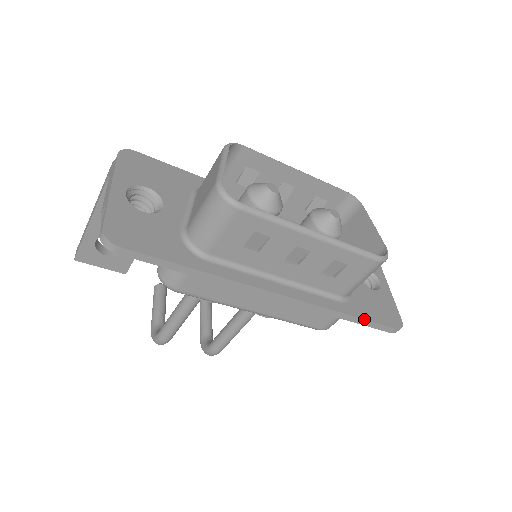
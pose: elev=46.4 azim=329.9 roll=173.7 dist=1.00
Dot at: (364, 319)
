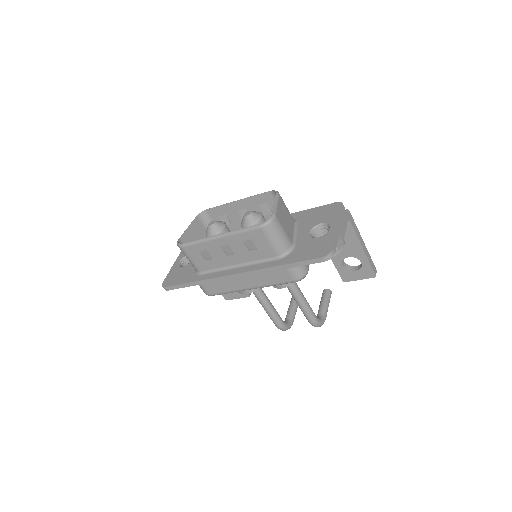
Dot at: (293, 263)
